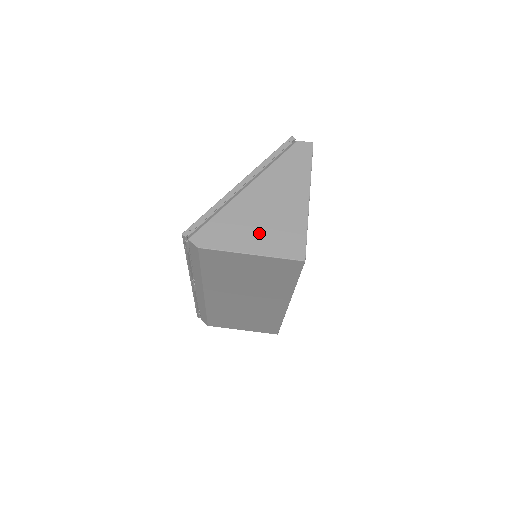
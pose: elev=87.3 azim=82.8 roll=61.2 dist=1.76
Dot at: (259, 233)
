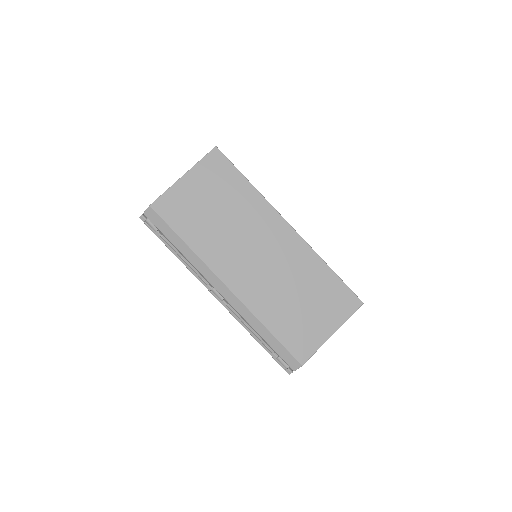
Dot at: occluded
